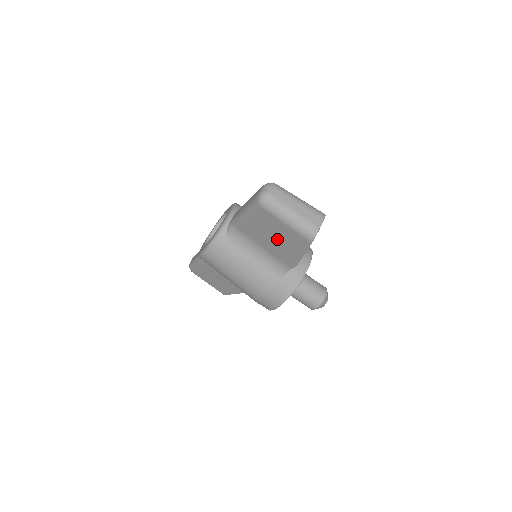
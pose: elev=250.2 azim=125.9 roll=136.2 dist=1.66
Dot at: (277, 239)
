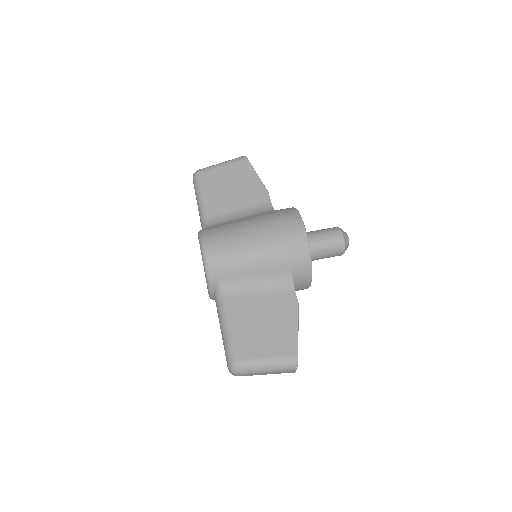
Dot at: (233, 186)
